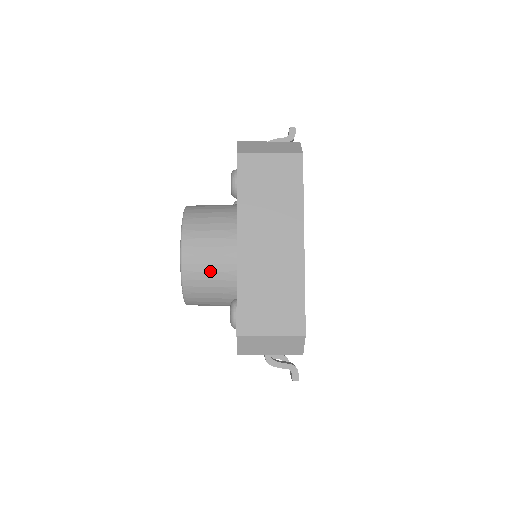
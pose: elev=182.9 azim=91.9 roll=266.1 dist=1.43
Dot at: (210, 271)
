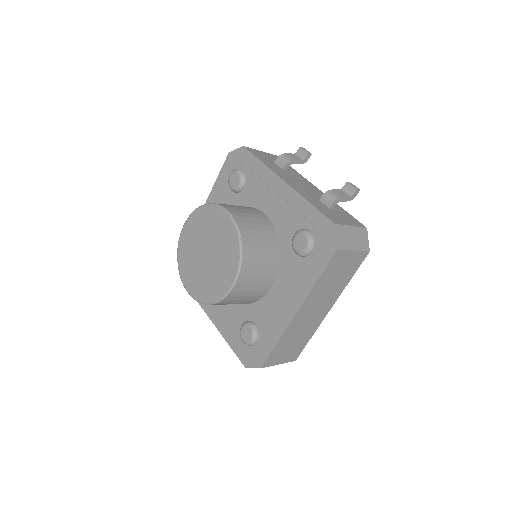
Dot at: (243, 299)
